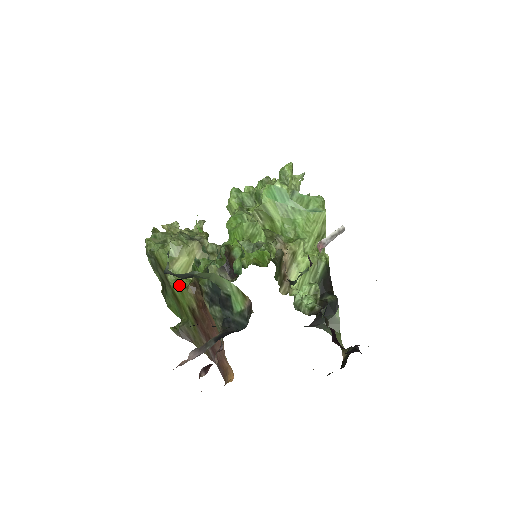
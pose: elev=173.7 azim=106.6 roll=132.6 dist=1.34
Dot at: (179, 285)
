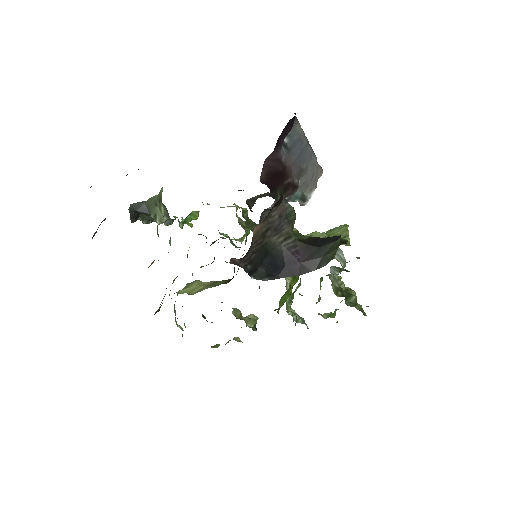
Dot at: occluded
